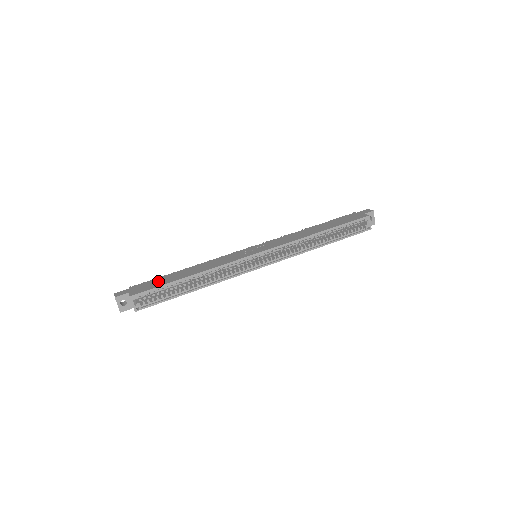
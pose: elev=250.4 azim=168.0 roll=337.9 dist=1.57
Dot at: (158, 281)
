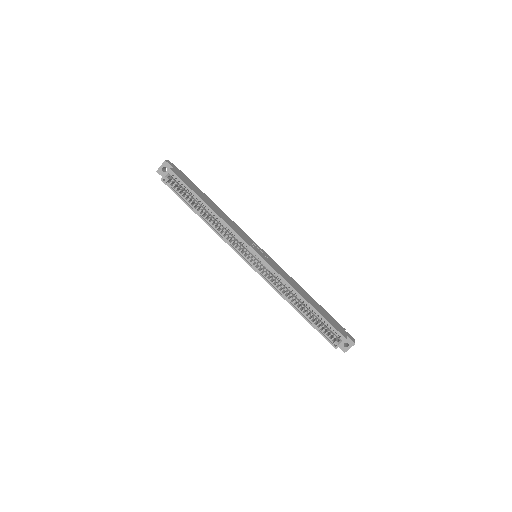
Dot at: (194, 186)
